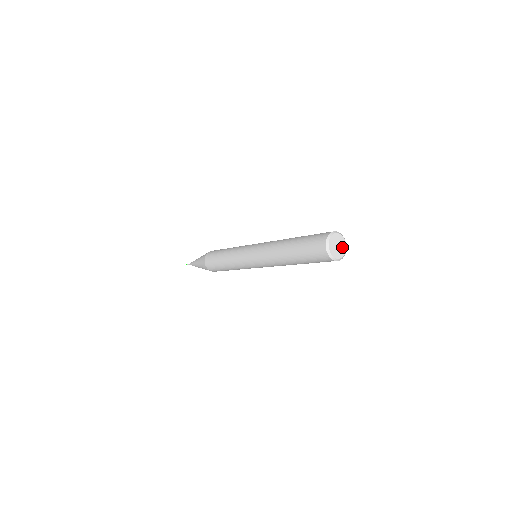
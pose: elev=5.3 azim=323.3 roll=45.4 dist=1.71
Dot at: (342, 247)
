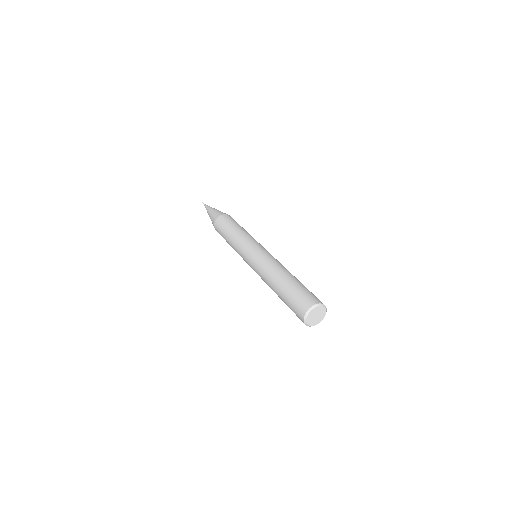
Dot at: (321, 314)
